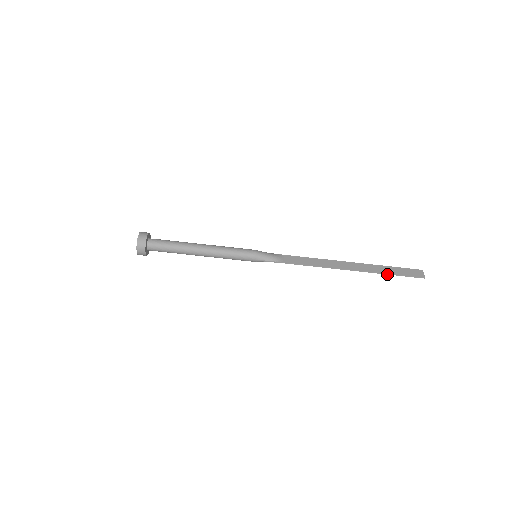
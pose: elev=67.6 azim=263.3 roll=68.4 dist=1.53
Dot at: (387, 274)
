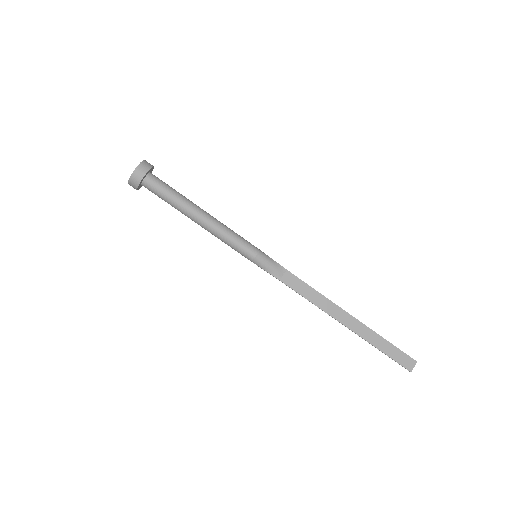
Dot at: (377, 348)
